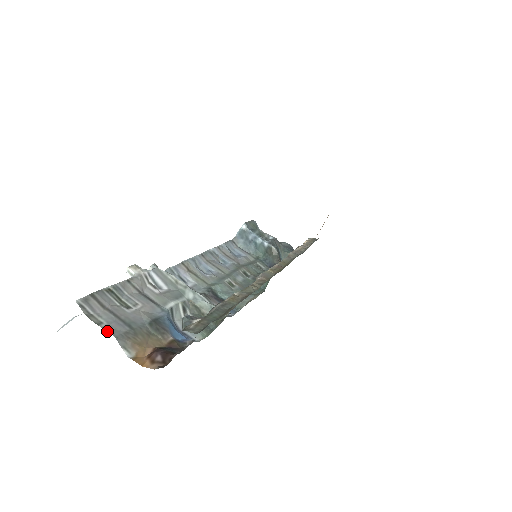
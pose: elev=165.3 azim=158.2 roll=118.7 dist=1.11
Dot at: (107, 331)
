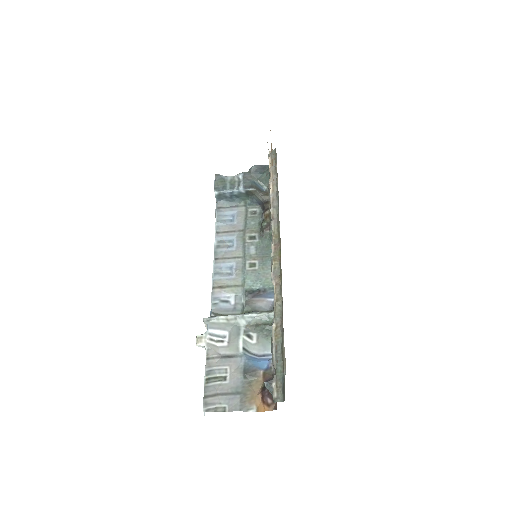
Dot at: (232, 411)
